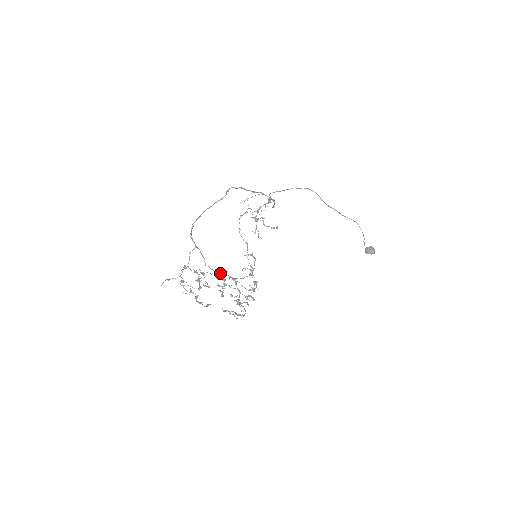
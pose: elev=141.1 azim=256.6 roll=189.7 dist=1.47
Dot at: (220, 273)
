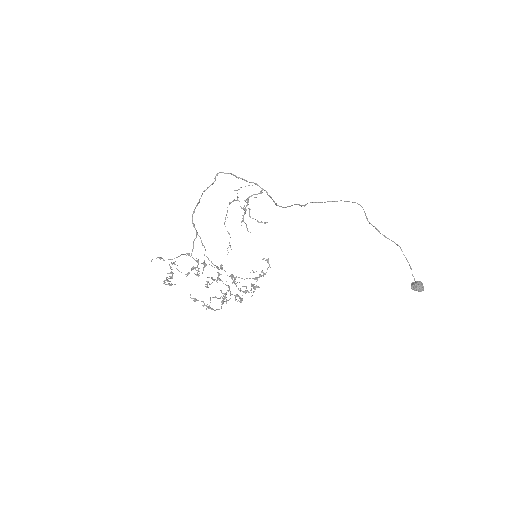
Dot at: (216, 266)
